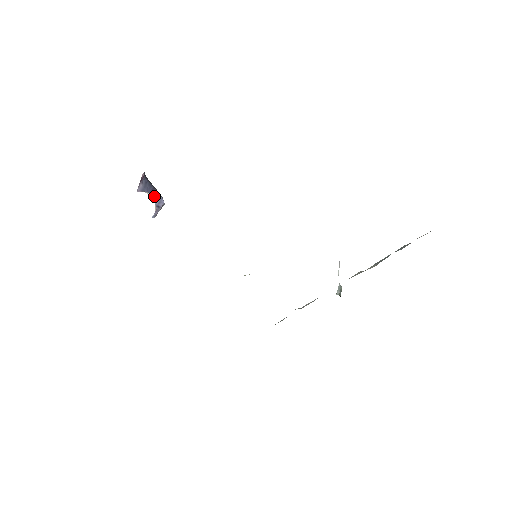
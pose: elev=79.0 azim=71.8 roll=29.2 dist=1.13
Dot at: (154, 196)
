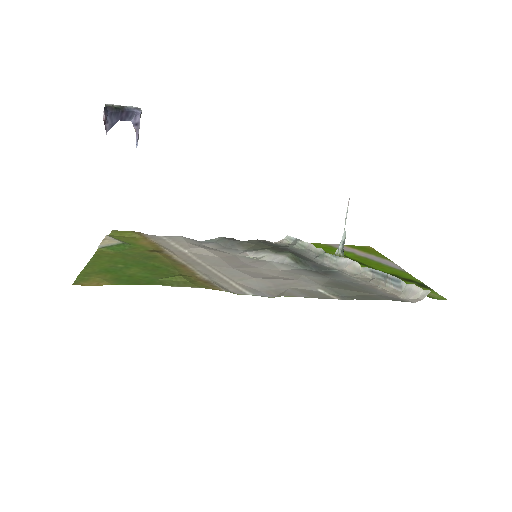
Dot at: (126, 117)
